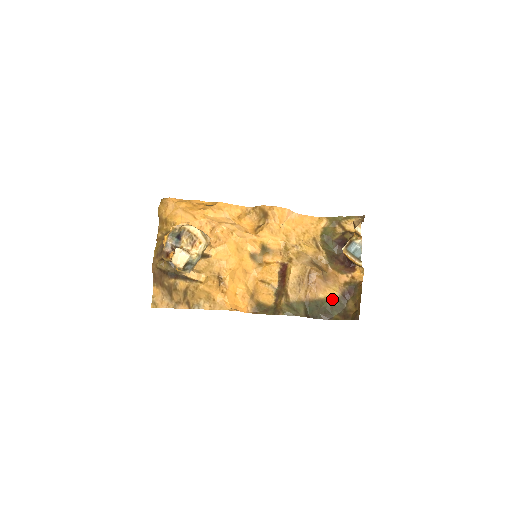
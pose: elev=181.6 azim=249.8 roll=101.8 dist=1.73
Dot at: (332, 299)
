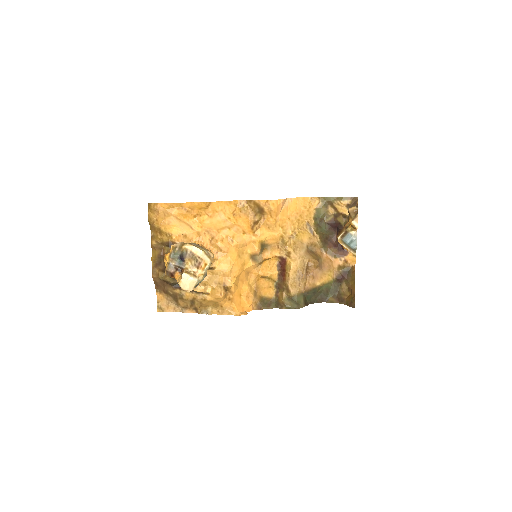
Dot at: (327, 283)
